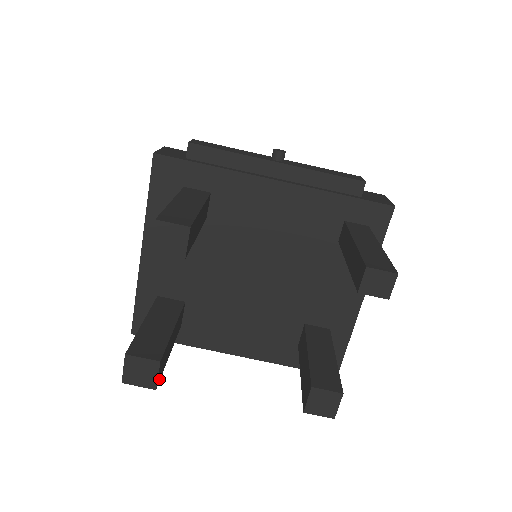
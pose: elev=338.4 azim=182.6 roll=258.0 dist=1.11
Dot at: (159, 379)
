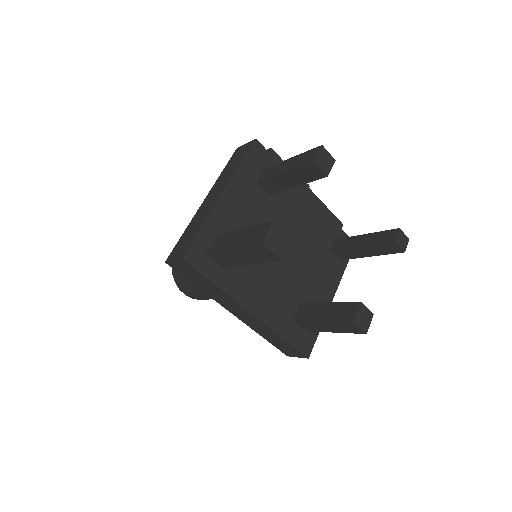
Dot at: (276, 259)
